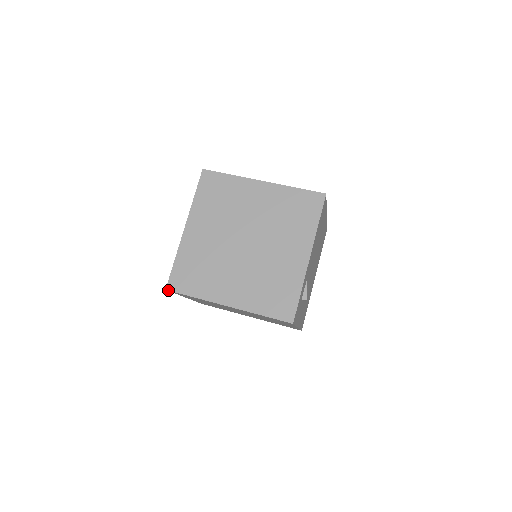
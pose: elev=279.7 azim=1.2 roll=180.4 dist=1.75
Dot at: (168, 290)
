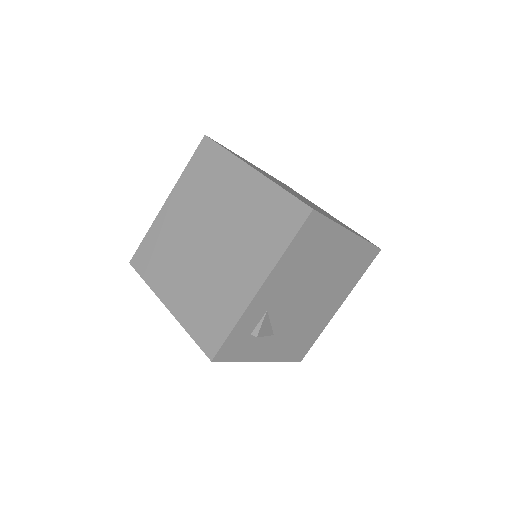
Dot at: (131, 264)
